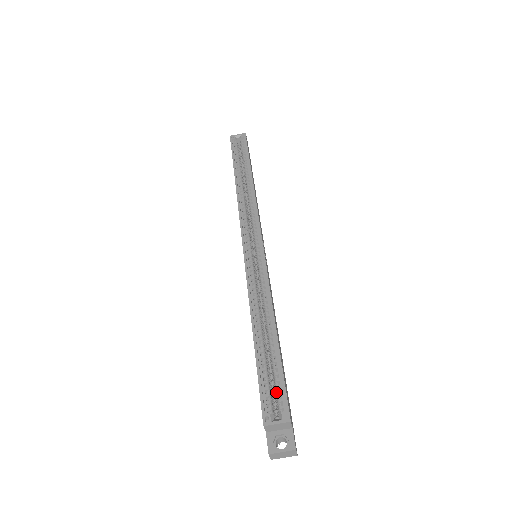
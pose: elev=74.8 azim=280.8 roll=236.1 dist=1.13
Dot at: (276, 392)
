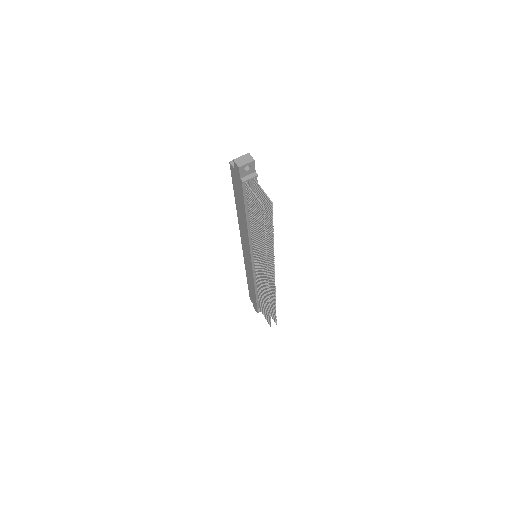
Dot at: occluded
